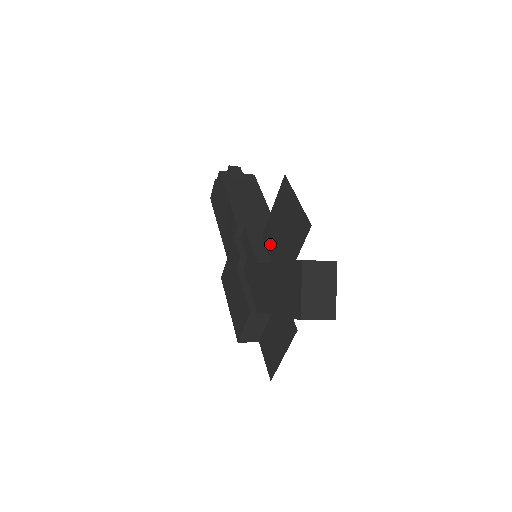
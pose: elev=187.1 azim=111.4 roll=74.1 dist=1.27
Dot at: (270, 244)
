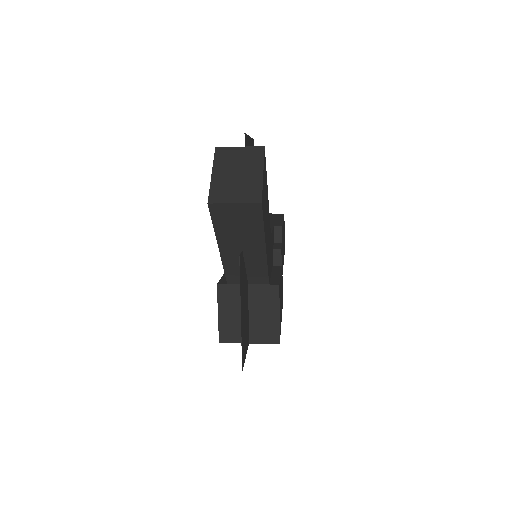
Dot at: occluded
